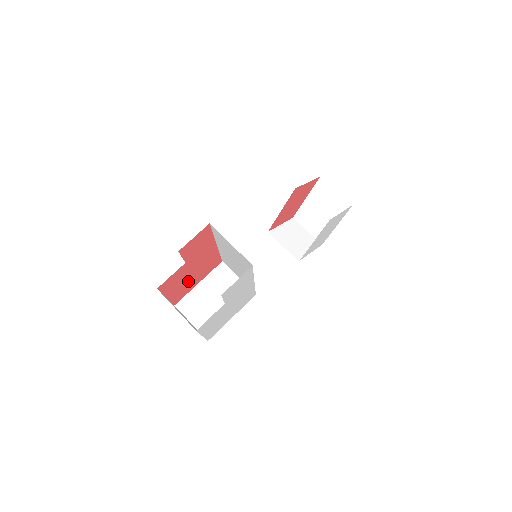
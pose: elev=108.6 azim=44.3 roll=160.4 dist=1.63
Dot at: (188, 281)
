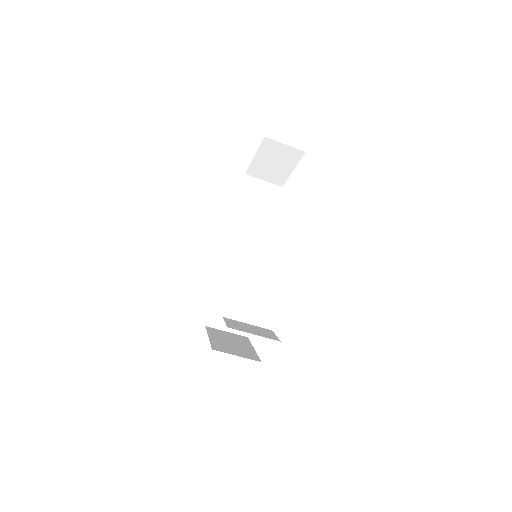
Dot at: occluded
